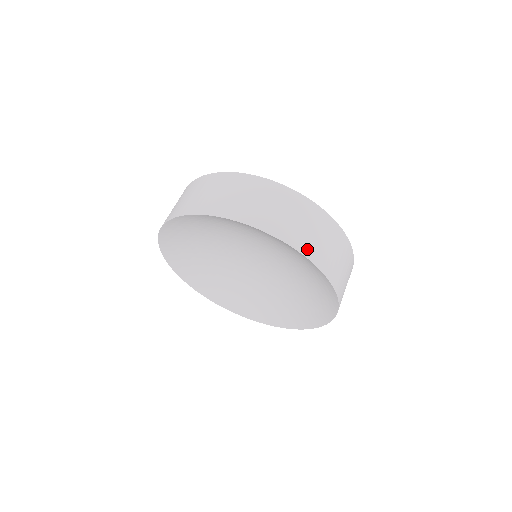
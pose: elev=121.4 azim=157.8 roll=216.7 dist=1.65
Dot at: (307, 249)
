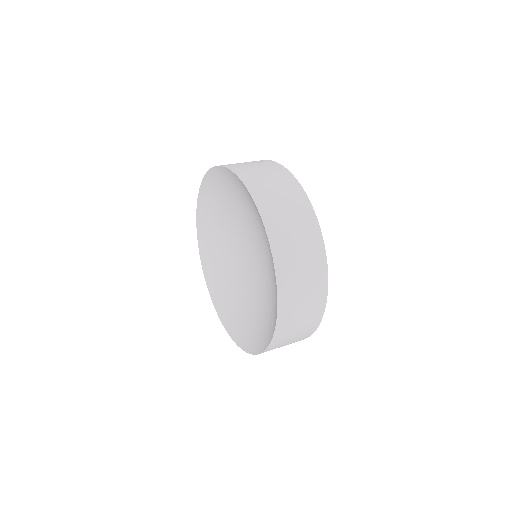
Dot at: (269, 216)
